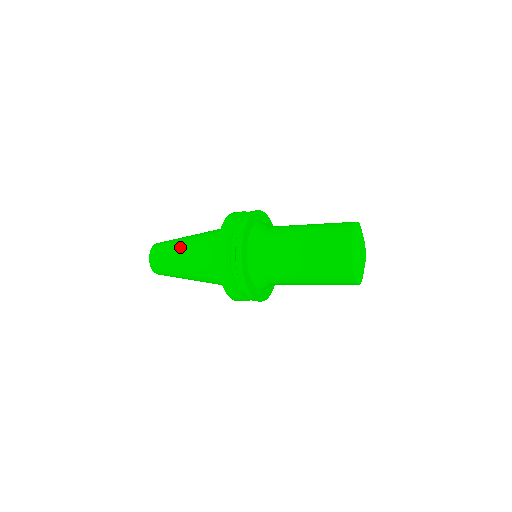
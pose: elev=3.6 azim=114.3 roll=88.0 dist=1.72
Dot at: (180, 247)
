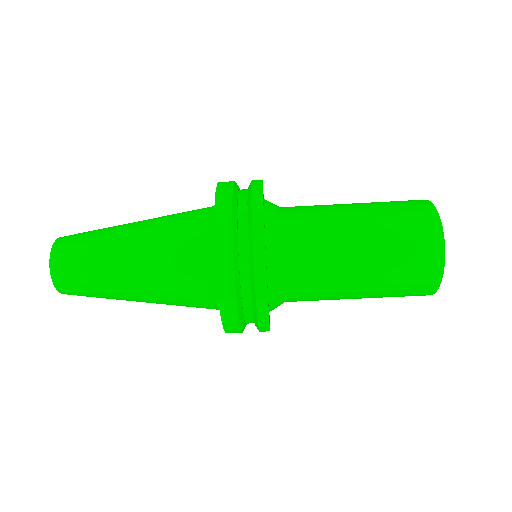
Dot at: occluded
